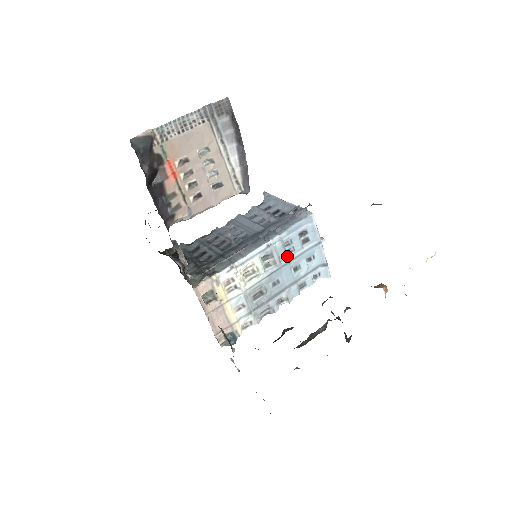
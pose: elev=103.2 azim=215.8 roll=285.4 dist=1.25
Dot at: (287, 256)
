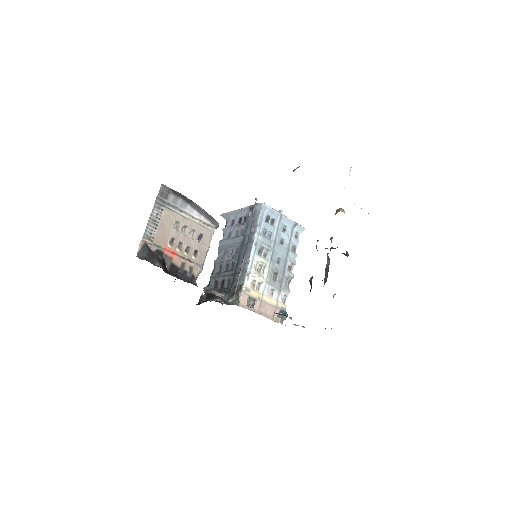
Dot at: (271, 240)
